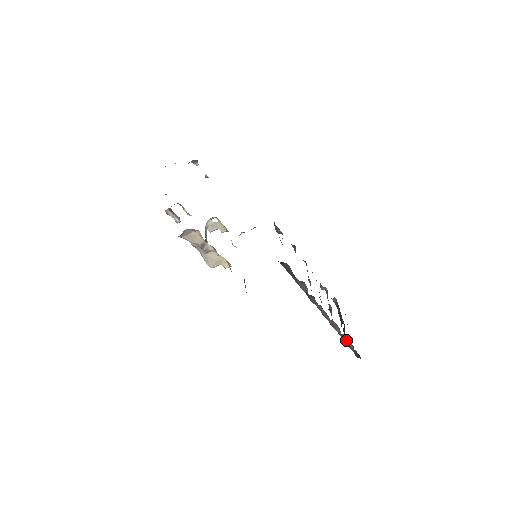
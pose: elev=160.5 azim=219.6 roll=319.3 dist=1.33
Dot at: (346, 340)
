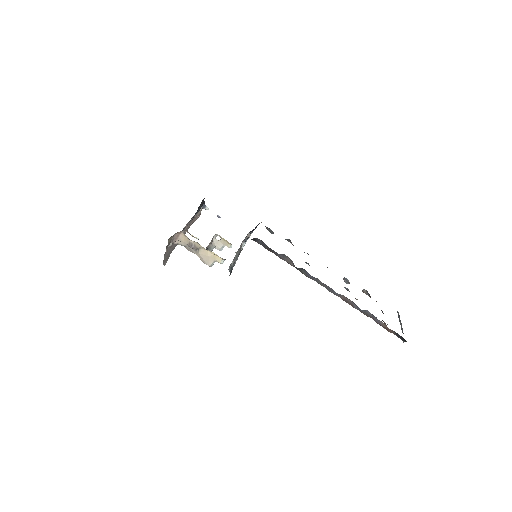
Dot at: (375, 319)
